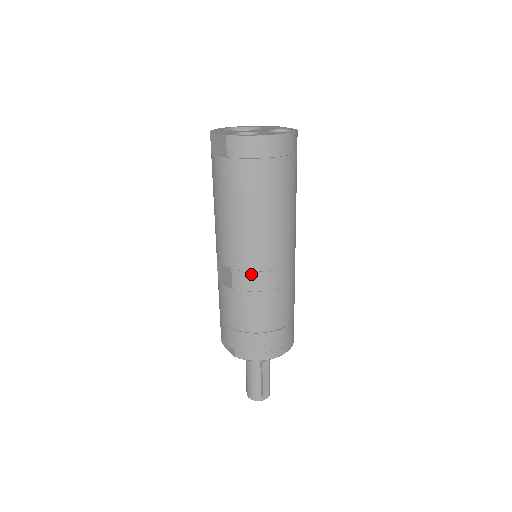
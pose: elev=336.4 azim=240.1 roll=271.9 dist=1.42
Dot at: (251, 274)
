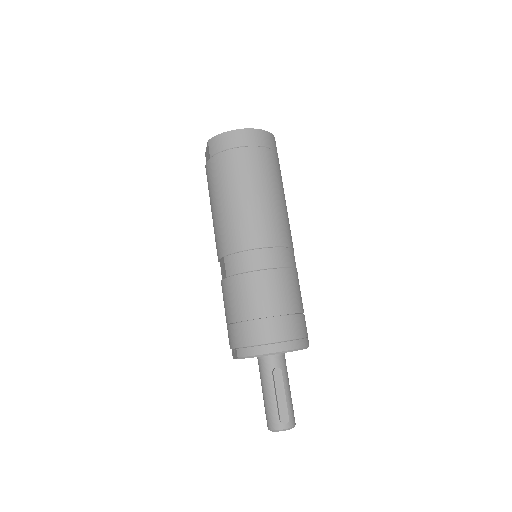
Dot at: (239, 254)
